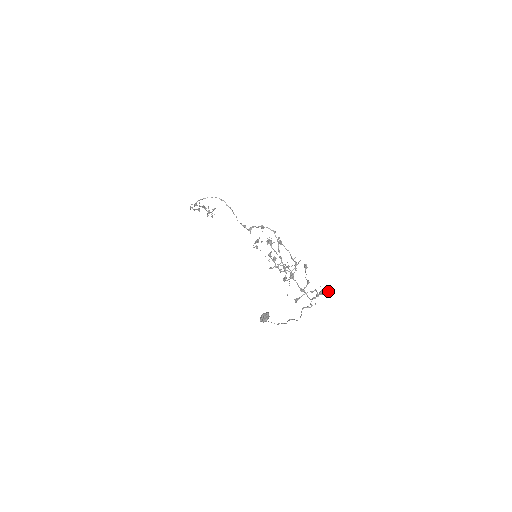
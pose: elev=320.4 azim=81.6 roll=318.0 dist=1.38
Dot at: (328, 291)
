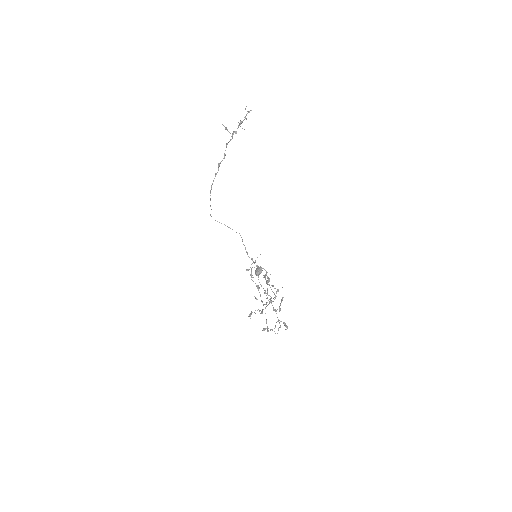
Dot at: occluded
